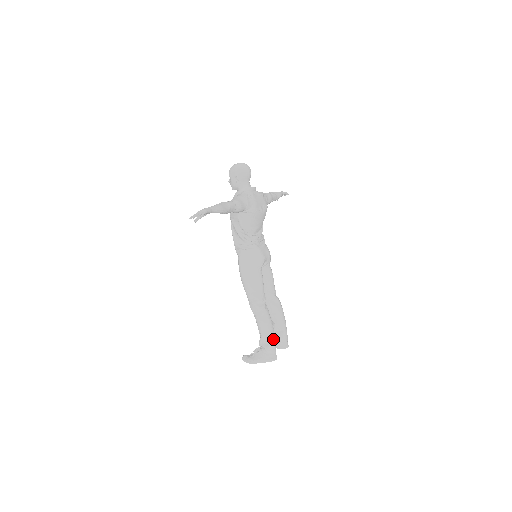
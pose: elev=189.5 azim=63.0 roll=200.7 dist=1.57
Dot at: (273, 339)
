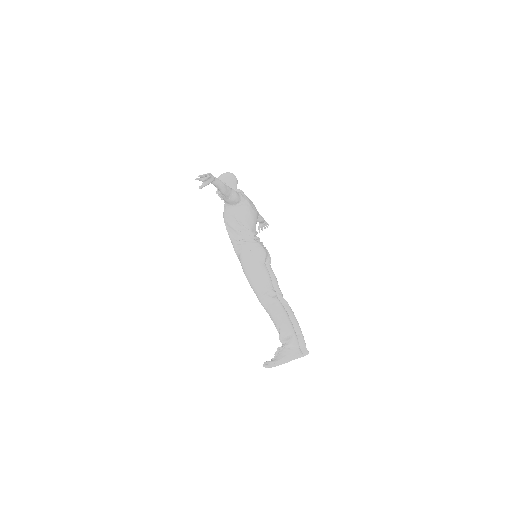
Dot at: (294, 331)
